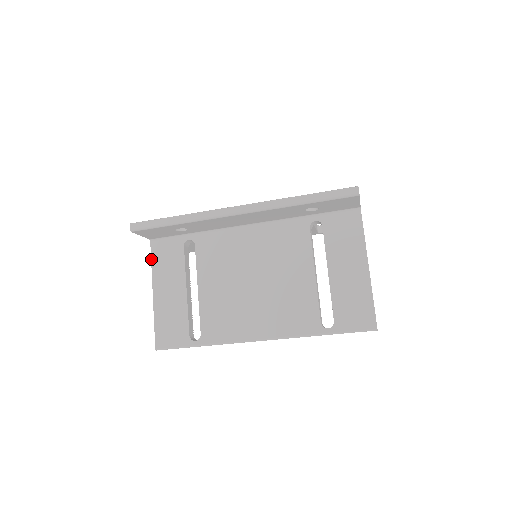
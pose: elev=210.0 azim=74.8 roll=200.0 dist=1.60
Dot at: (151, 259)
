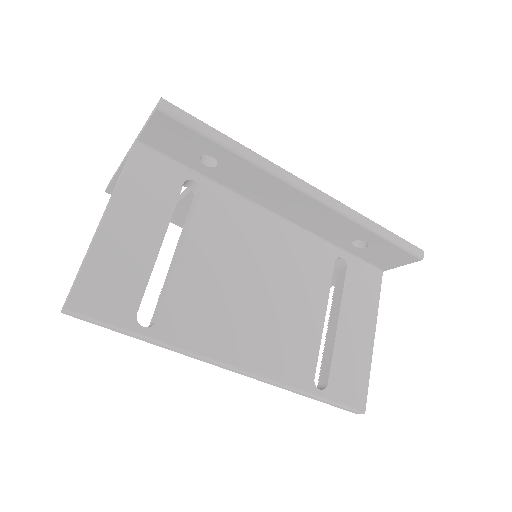
Dot at: (125, 167)
